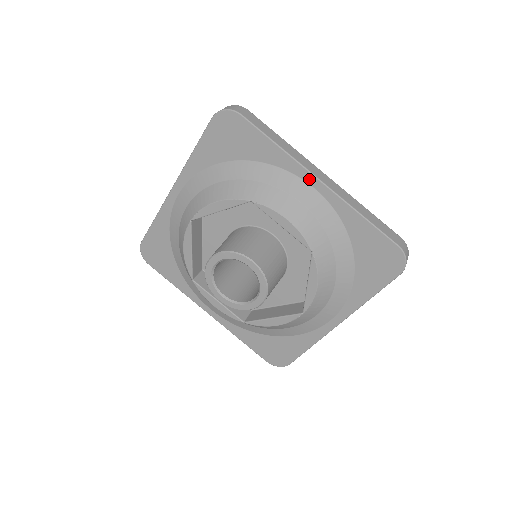
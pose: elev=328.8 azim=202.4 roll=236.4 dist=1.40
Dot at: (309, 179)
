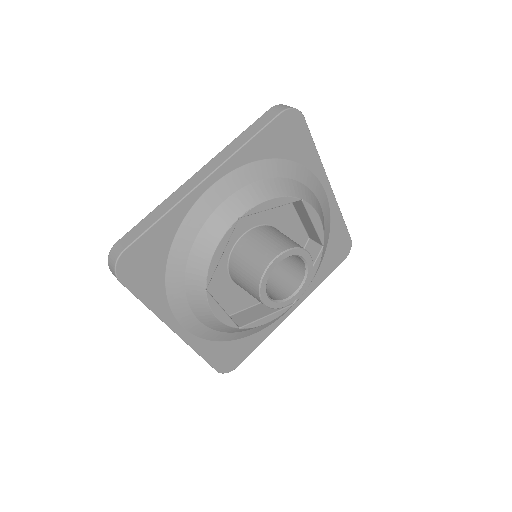
Dot at: (325, 184)
